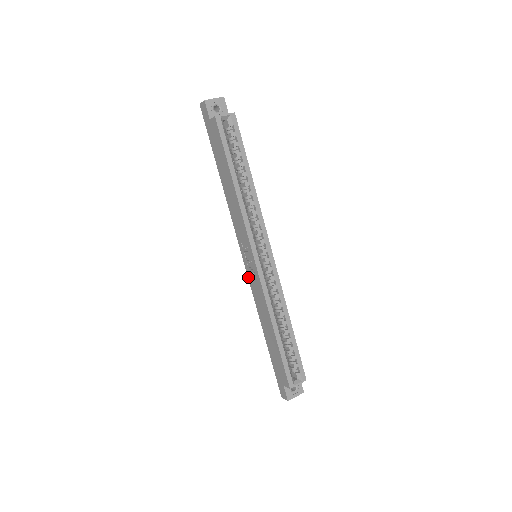
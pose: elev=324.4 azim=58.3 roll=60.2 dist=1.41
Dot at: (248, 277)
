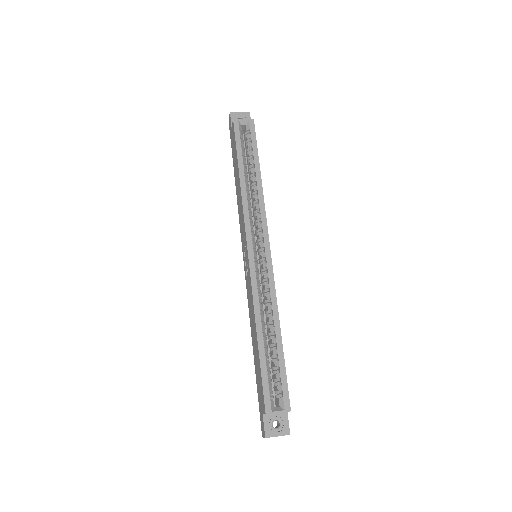
Dot at: (245, 279)
